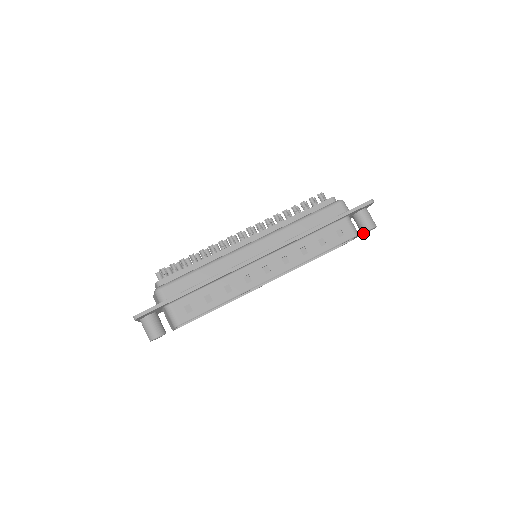
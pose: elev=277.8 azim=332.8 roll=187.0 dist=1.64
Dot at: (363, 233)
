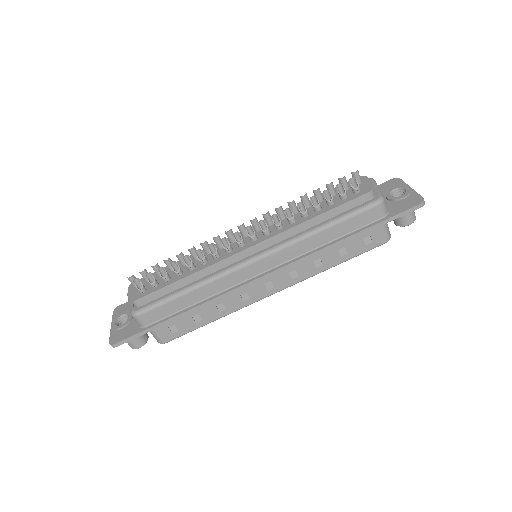
Dot at: (396, 225)
